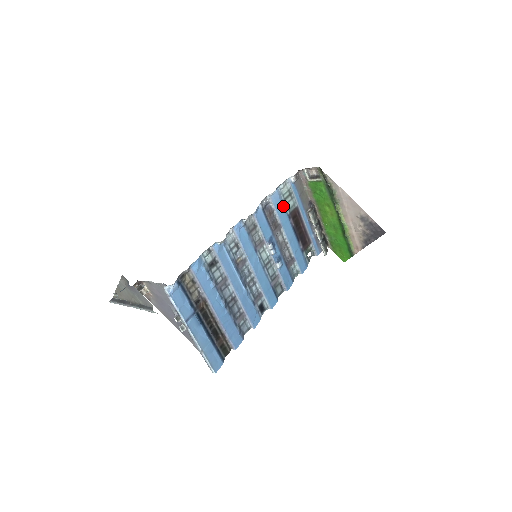
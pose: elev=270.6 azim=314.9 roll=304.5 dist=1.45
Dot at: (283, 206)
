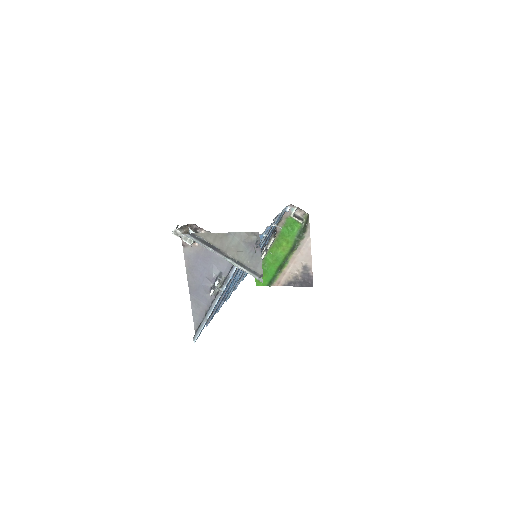
Dot at: occluded
